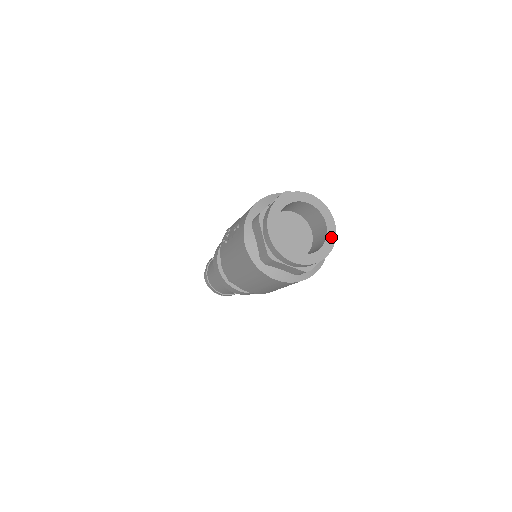
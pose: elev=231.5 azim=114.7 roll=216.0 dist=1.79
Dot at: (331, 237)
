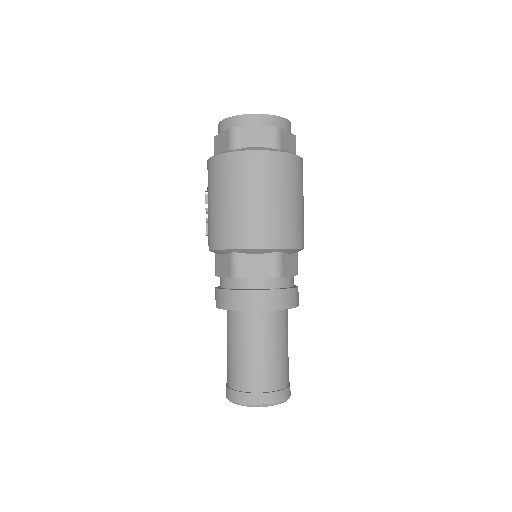
Dot at: occluded
